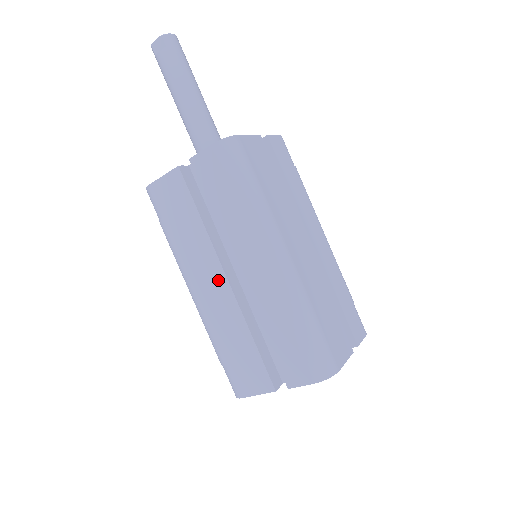
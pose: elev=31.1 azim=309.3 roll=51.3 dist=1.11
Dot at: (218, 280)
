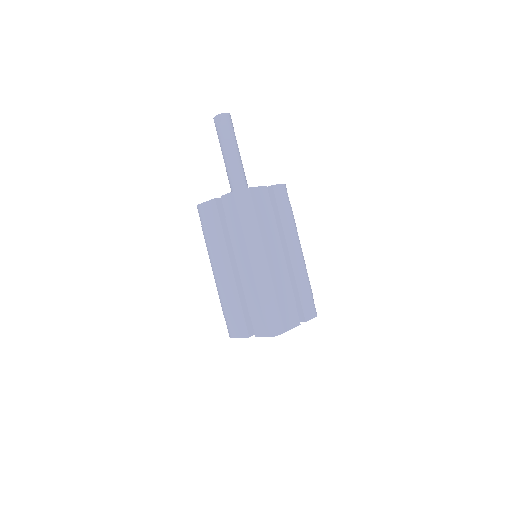
Dot at: (227, 268)
